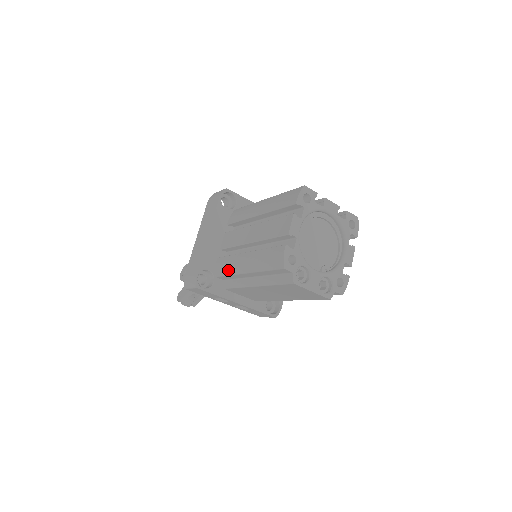
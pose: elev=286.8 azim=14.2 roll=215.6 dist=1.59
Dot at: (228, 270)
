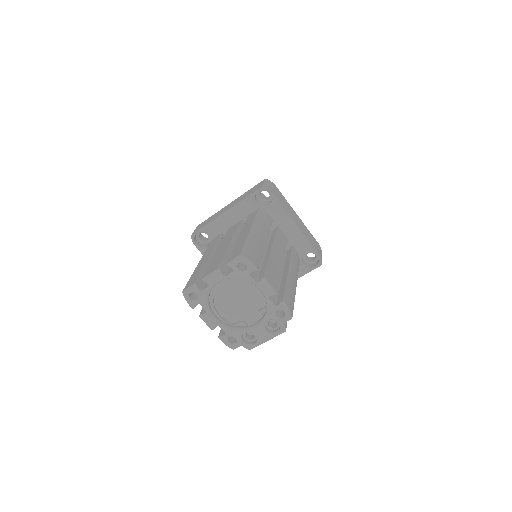
Dot at: occluded
